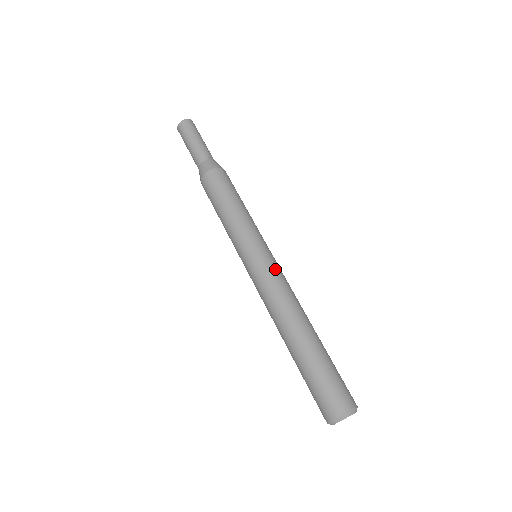
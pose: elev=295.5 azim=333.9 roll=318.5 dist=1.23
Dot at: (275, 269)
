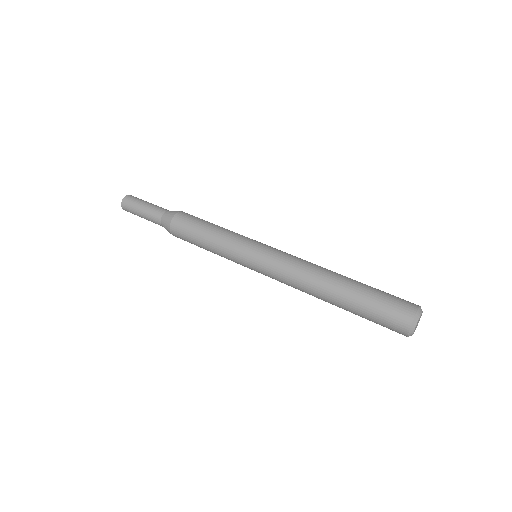
Dot at: occluded
